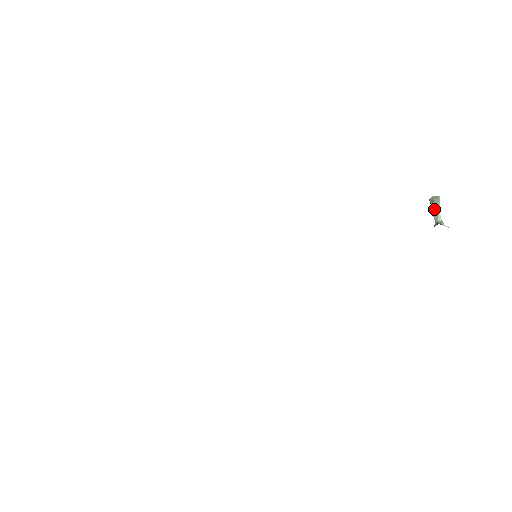
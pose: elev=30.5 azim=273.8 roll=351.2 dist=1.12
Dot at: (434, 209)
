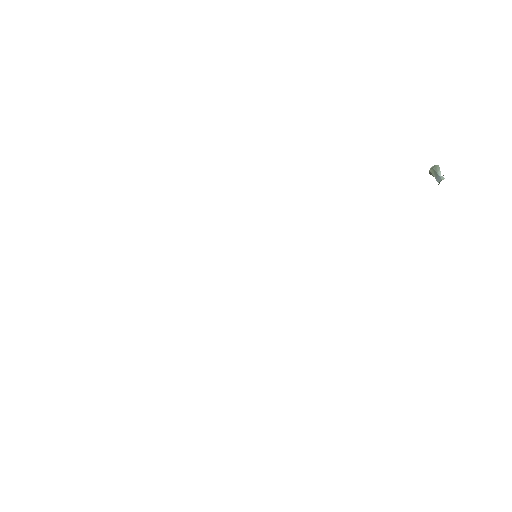
Dot at: (436, 176)
